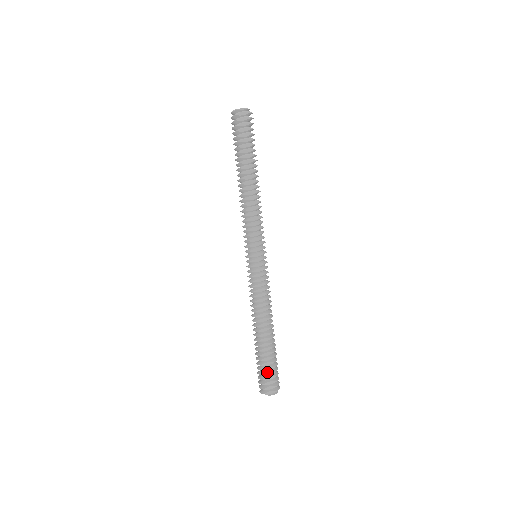
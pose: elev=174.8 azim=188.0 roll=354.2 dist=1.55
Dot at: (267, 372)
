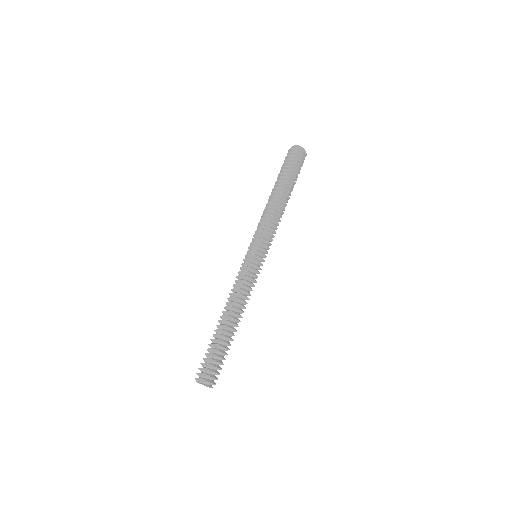
Dot at: (209, 358)
